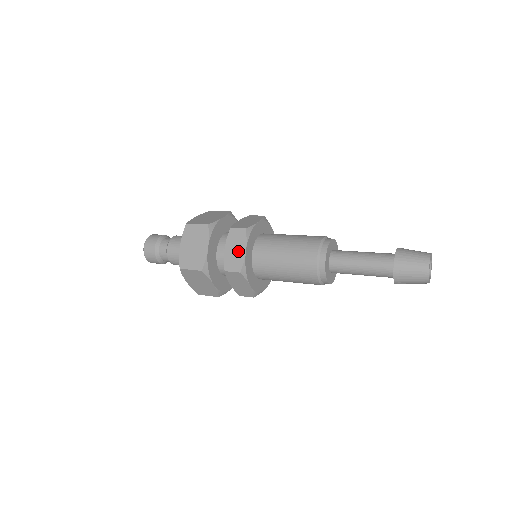
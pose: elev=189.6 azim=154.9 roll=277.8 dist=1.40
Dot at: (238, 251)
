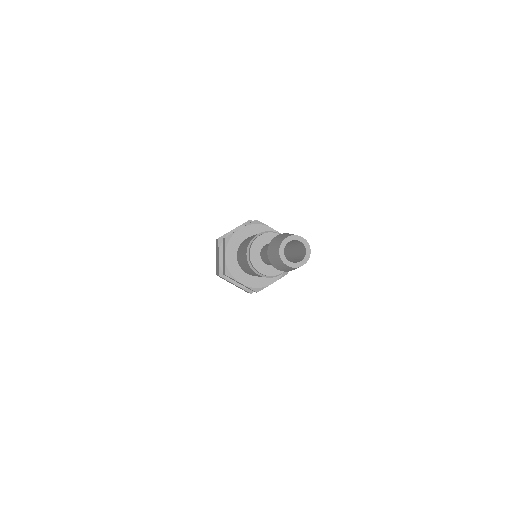
Dot at: (224, 257)
